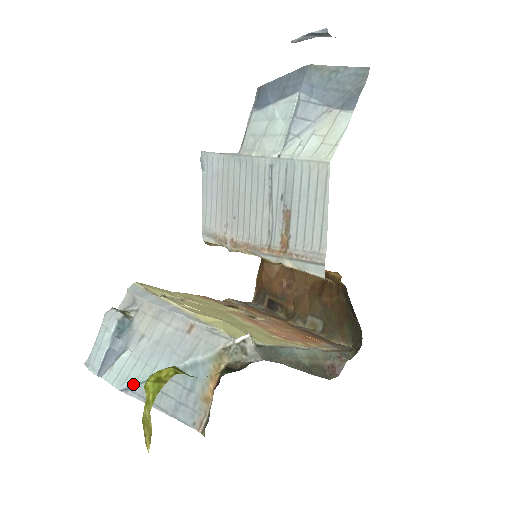
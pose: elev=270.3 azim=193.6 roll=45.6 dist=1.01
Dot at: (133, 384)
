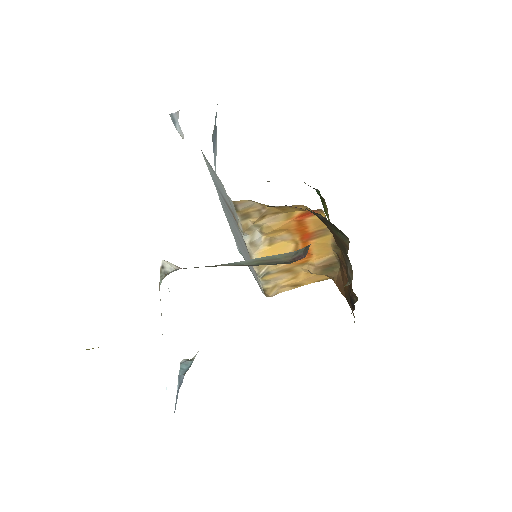
Dot at: occluded
